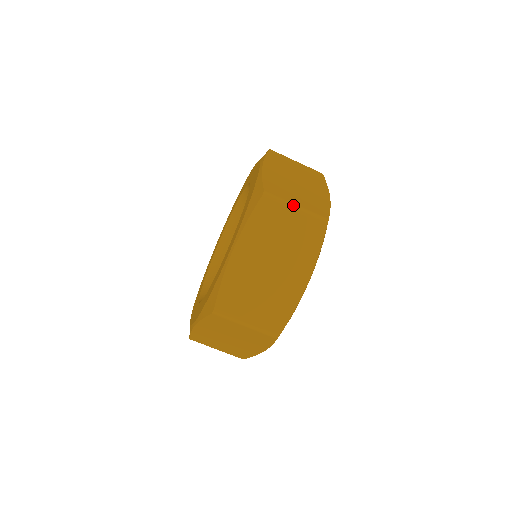
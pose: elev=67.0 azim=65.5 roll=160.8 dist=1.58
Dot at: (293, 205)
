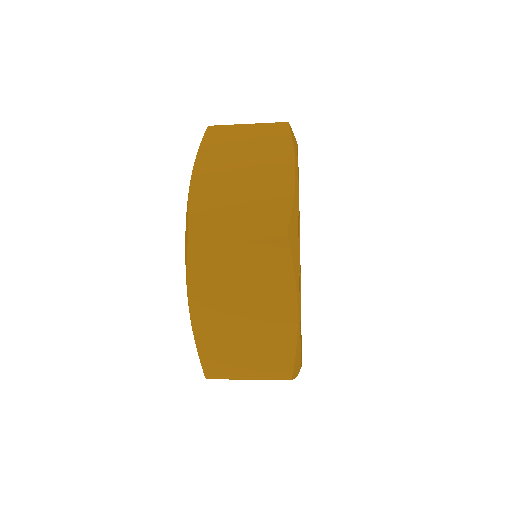
Dot at: (244, 378)
